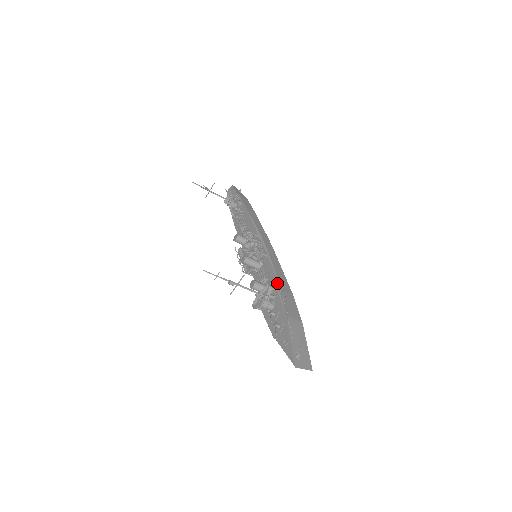
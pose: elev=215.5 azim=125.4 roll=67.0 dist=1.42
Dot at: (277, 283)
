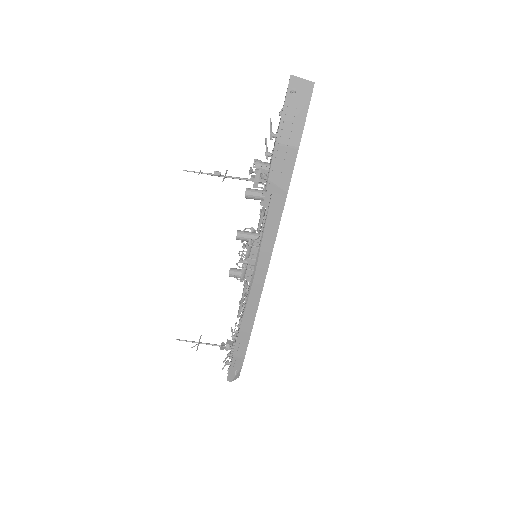
Dot at: occluded
